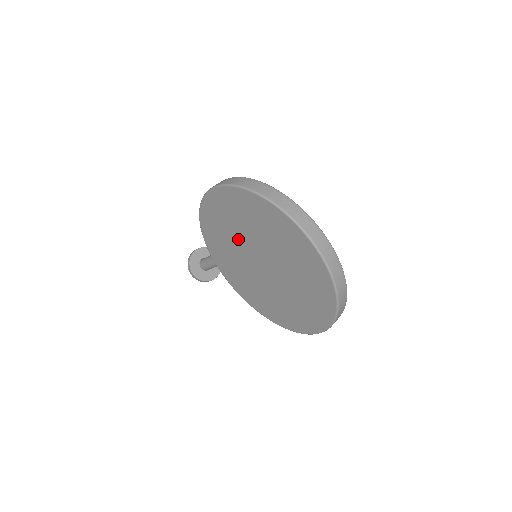
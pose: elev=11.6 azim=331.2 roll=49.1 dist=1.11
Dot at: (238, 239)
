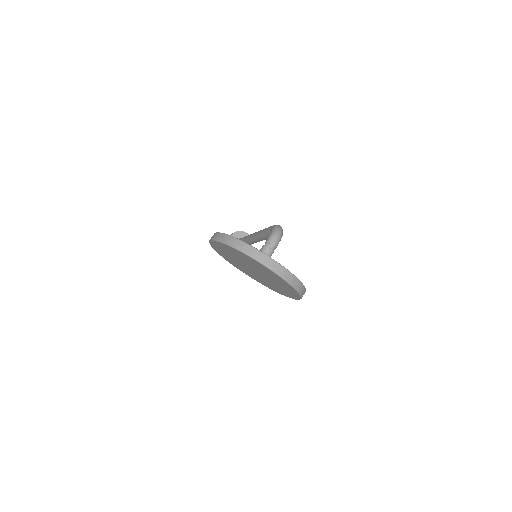
Dot at: (237, 260)
